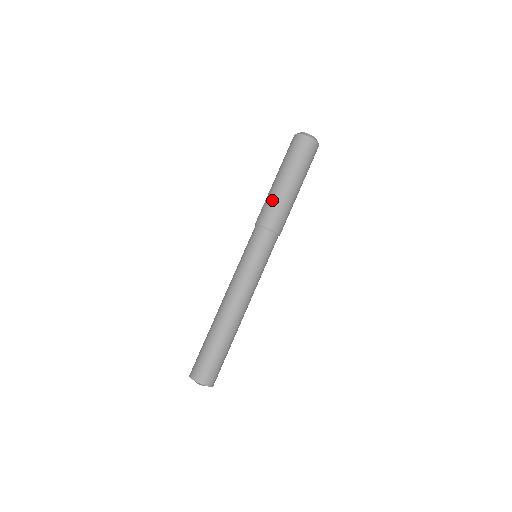
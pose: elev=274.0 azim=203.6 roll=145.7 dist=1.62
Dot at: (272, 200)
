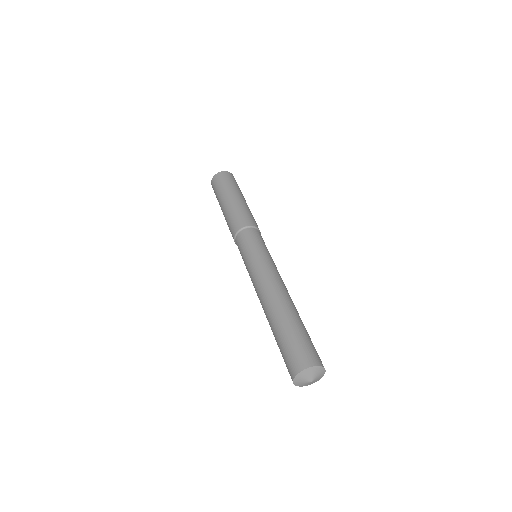
Dot at: (229, 215)
